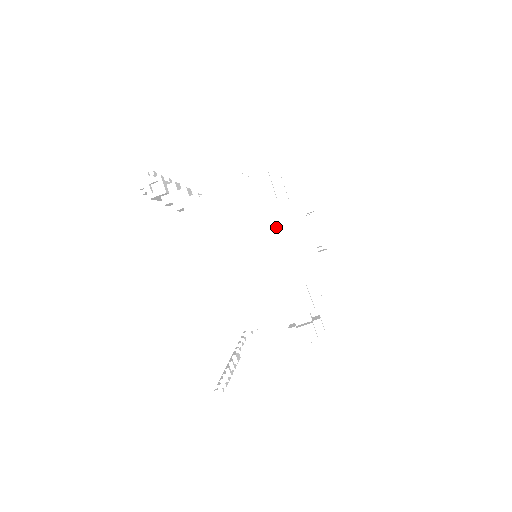
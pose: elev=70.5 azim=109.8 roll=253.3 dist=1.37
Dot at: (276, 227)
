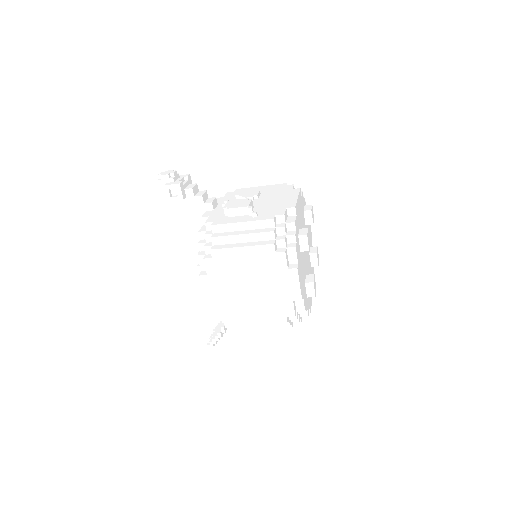
Dot at: (271, 273)
